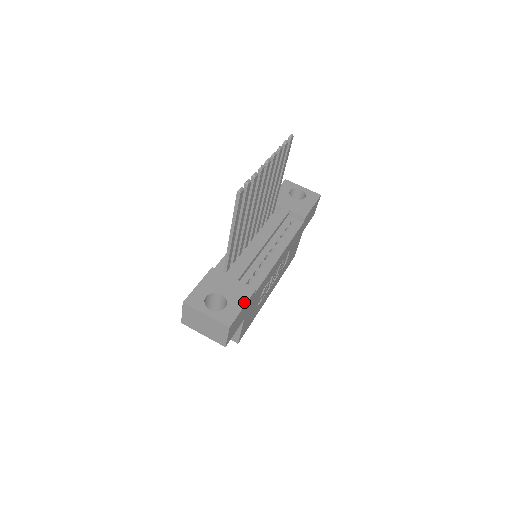
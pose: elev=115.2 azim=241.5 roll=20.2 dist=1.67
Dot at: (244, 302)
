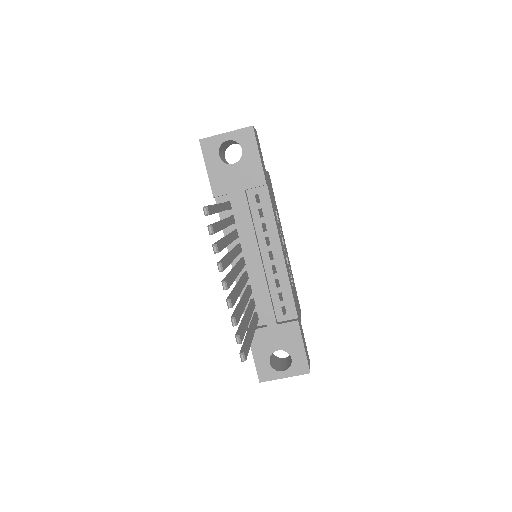
Dot at: (300, 342)
